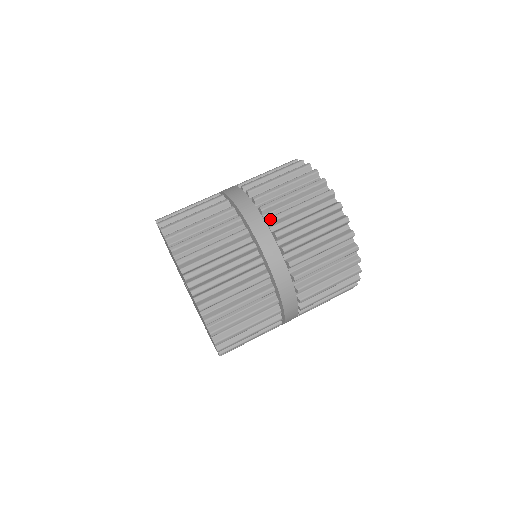
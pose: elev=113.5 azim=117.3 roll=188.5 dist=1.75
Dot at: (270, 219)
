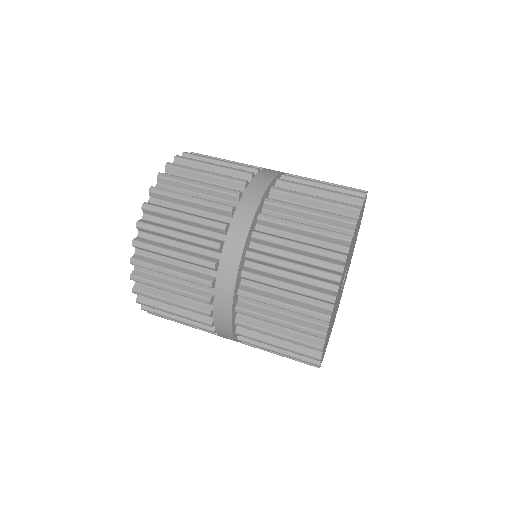
Dot at: (268, 199)
